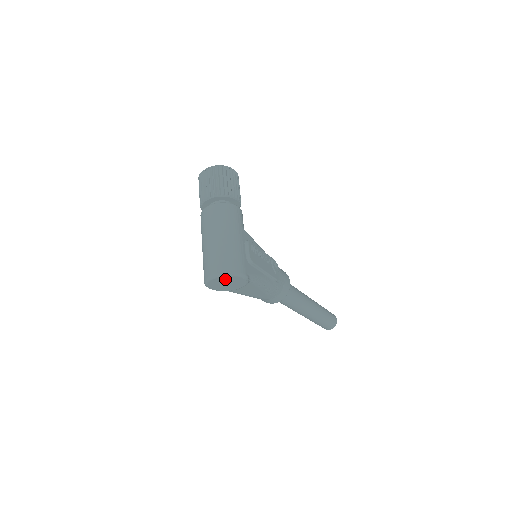
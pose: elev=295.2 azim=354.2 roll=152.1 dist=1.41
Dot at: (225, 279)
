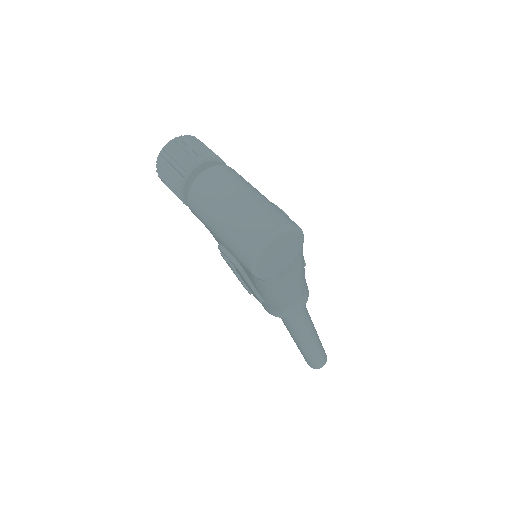
Dot at: (281, 242)
